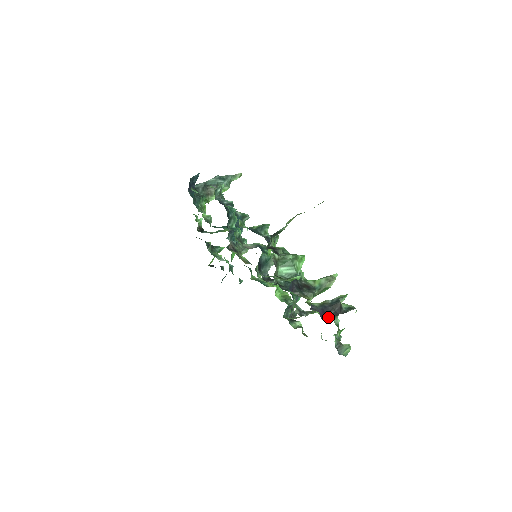
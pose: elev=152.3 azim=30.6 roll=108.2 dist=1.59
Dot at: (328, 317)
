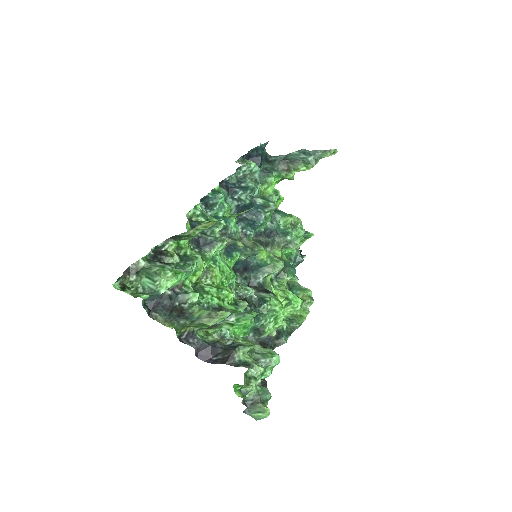
Dot at: (211, 360)
